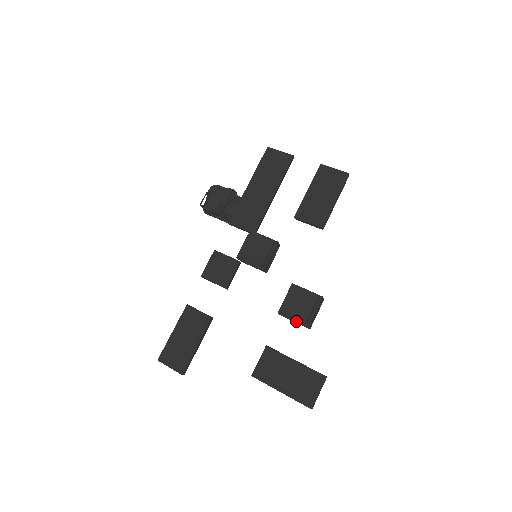
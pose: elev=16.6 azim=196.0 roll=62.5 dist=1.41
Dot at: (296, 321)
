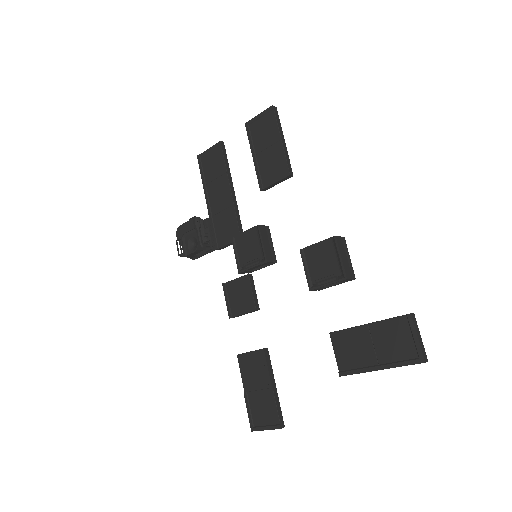
Dot at: (331, 283)
